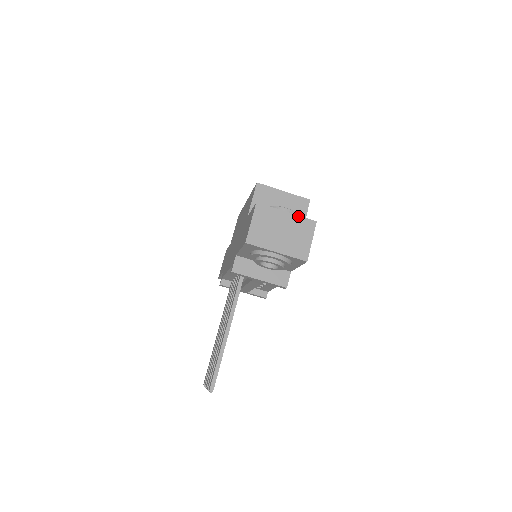
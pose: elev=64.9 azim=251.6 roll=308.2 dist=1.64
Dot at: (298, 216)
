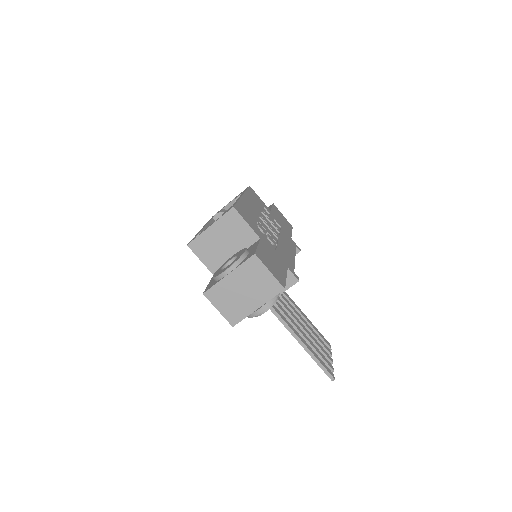
Dot at: (238, 267)
